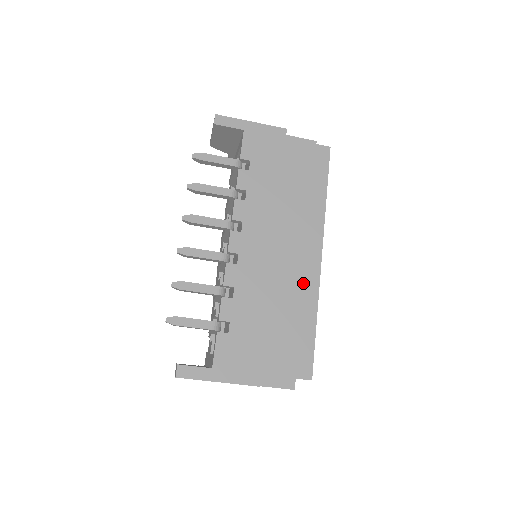
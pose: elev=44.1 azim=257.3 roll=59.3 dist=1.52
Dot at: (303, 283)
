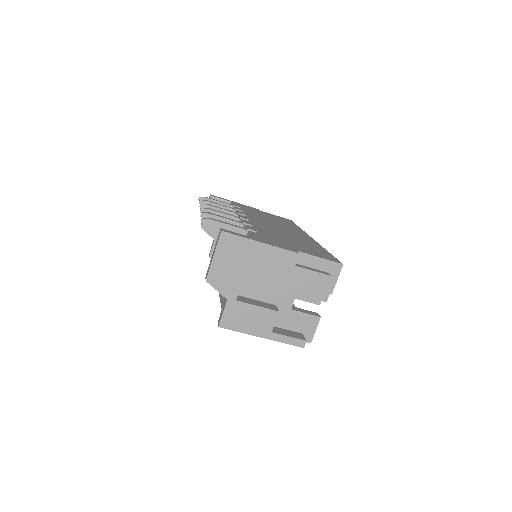
Dot at: (305, 239)
